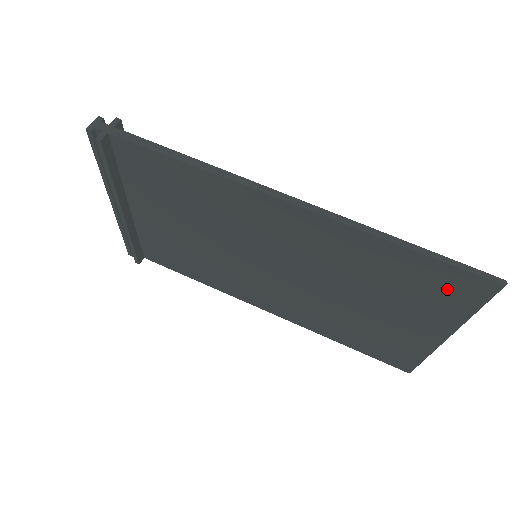
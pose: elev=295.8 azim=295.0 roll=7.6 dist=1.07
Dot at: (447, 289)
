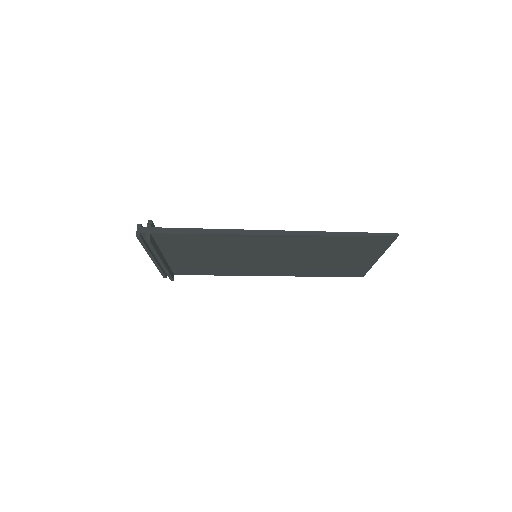
Dot at: (371, 244)
